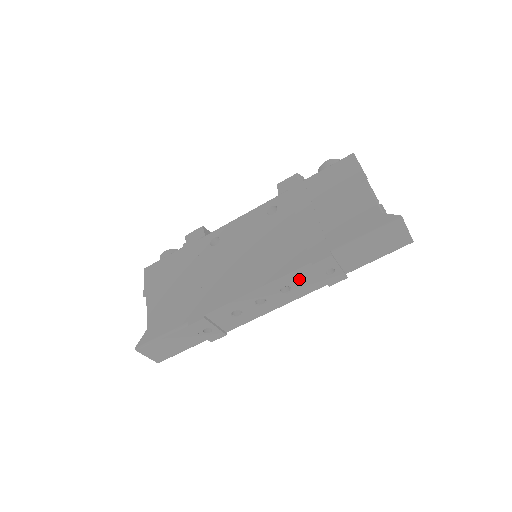
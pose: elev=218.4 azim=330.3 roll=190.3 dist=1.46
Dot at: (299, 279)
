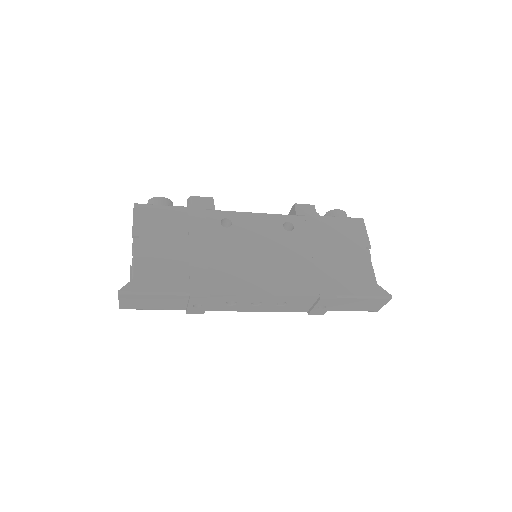
Dot at: (298, 302)
